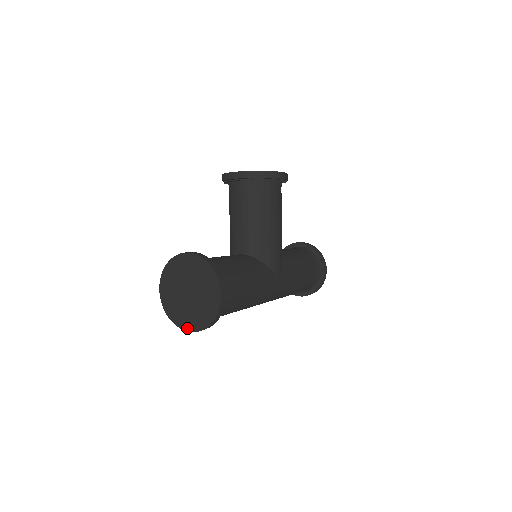
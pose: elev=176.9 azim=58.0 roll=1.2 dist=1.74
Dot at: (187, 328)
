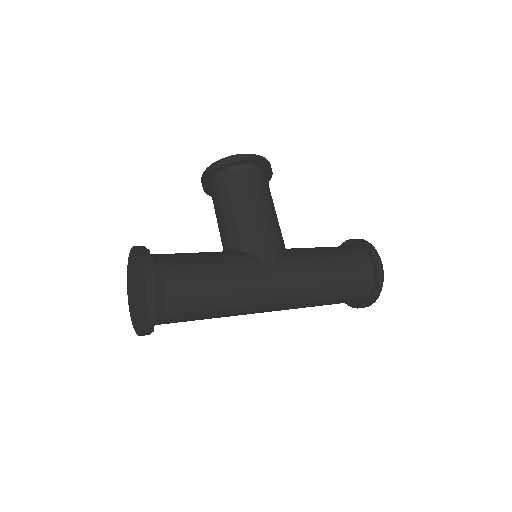
Dot at: (141, 332)
